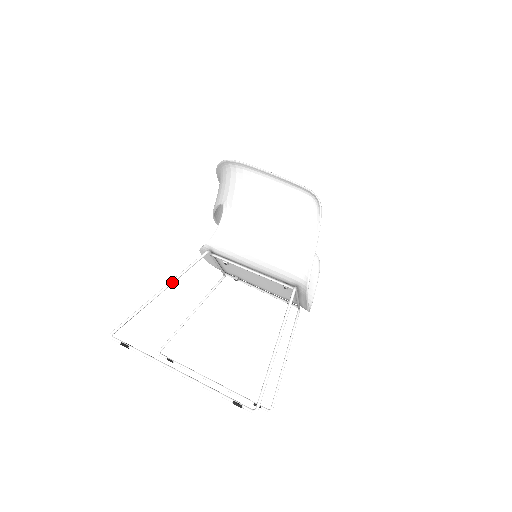
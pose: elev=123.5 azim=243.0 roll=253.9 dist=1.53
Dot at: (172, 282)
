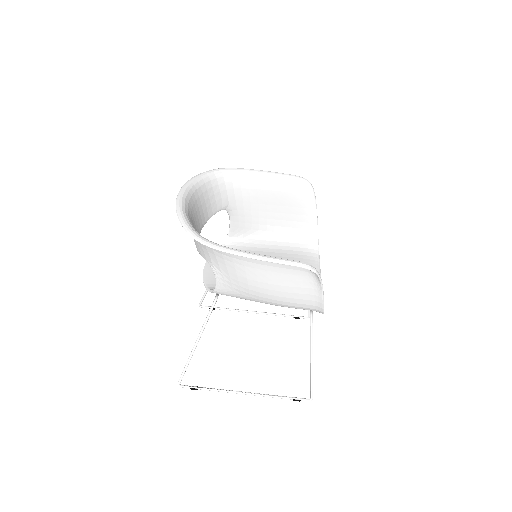
Dot at: occluded
